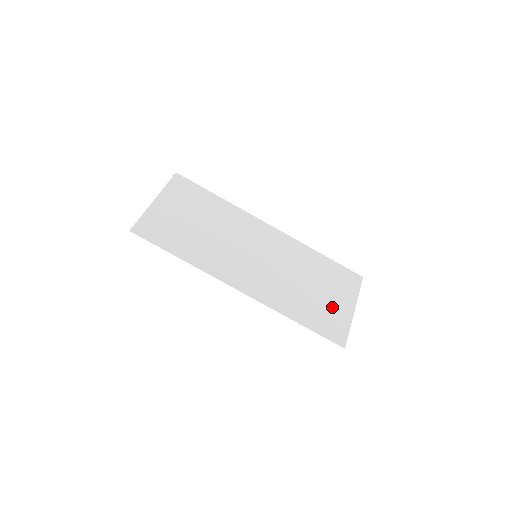
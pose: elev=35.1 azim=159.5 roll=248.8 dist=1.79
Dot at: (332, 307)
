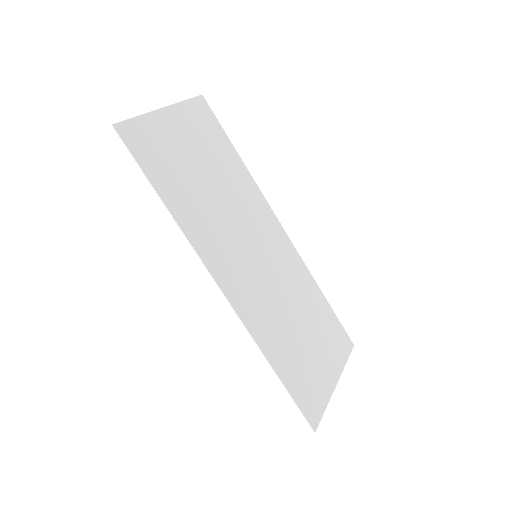
Dot at: (316, 368)
